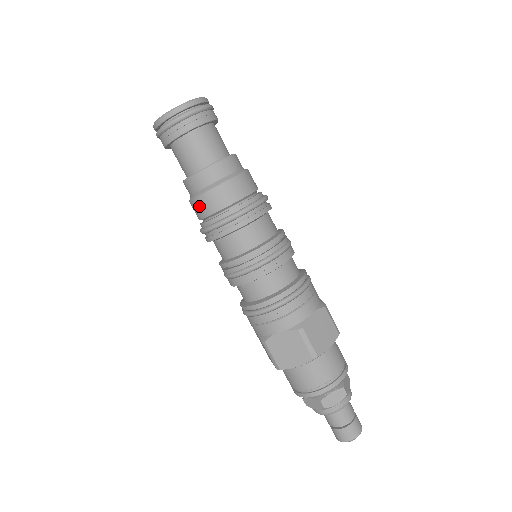
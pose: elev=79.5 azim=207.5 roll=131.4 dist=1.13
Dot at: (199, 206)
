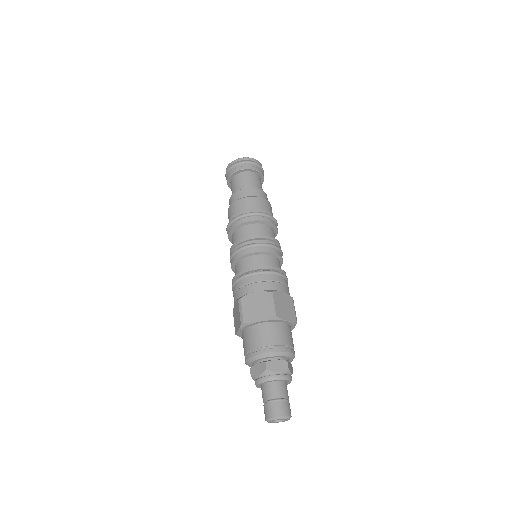
Dot at: occluded
